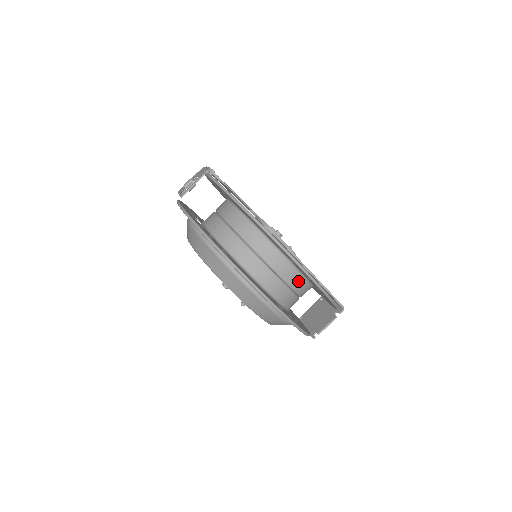
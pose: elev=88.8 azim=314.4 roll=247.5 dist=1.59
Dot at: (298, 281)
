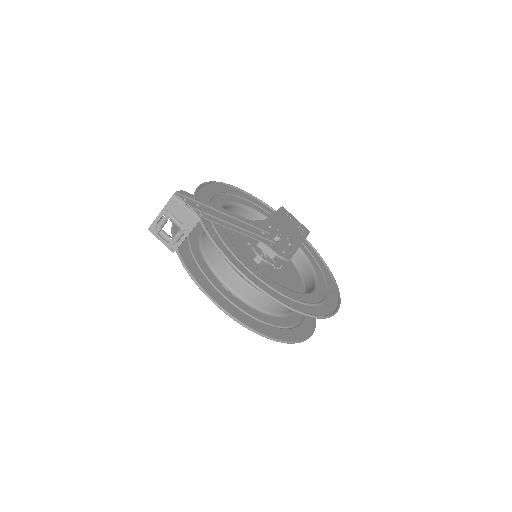
Dot at: (310, 281)
